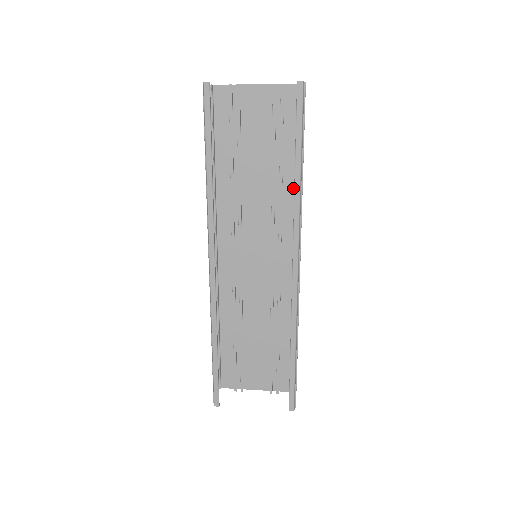
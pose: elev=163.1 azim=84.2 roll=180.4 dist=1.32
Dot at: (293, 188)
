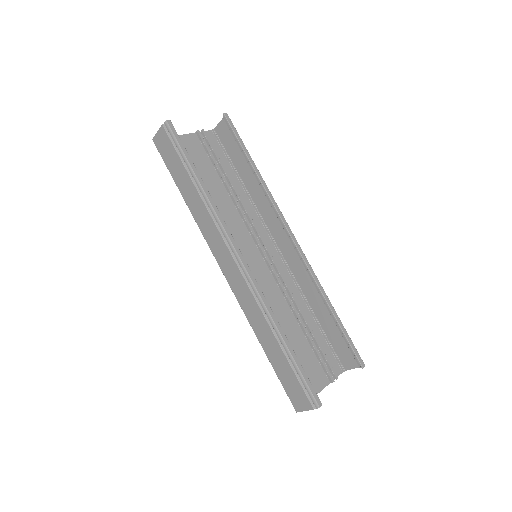
Dot at: (245, 199)
